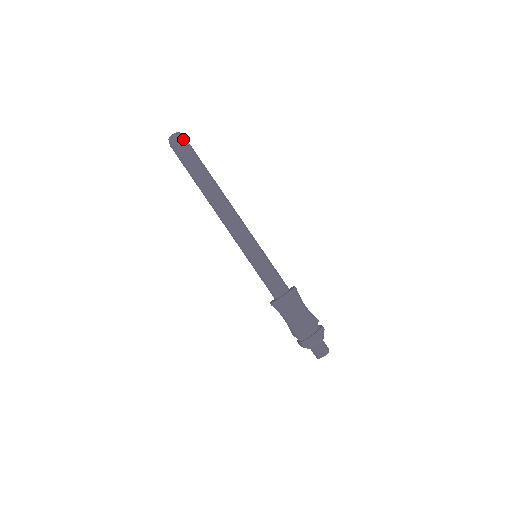
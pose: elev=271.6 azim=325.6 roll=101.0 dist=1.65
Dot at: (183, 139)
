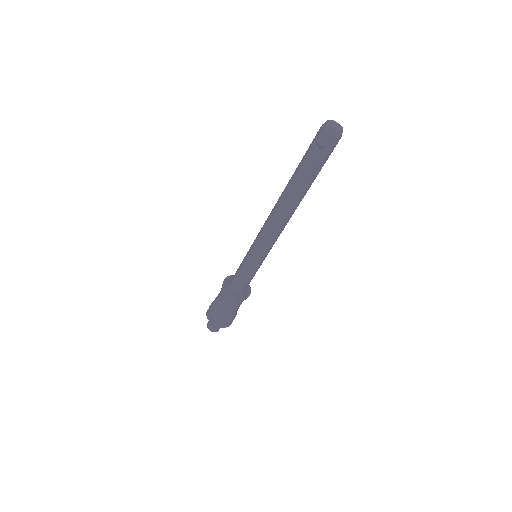
Dot at: (330, 141)
